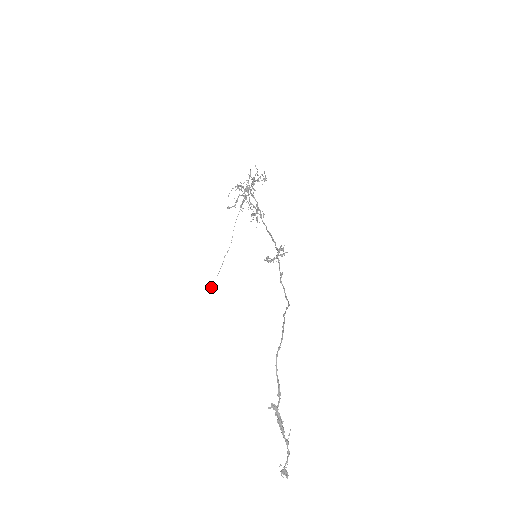
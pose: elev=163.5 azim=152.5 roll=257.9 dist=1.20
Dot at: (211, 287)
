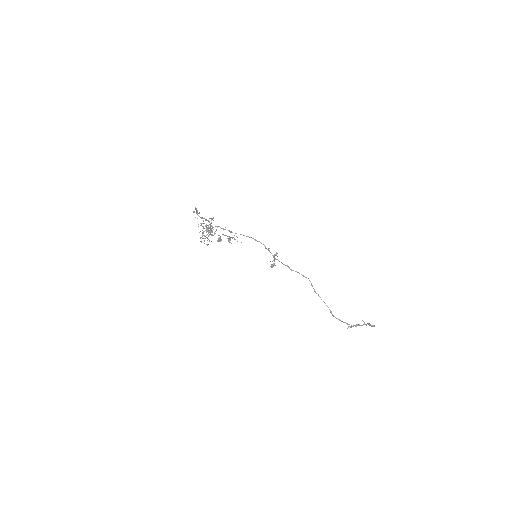
Dot at: (220, 240)
